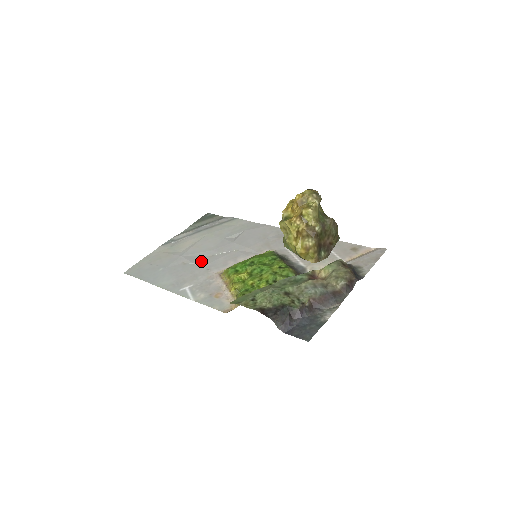
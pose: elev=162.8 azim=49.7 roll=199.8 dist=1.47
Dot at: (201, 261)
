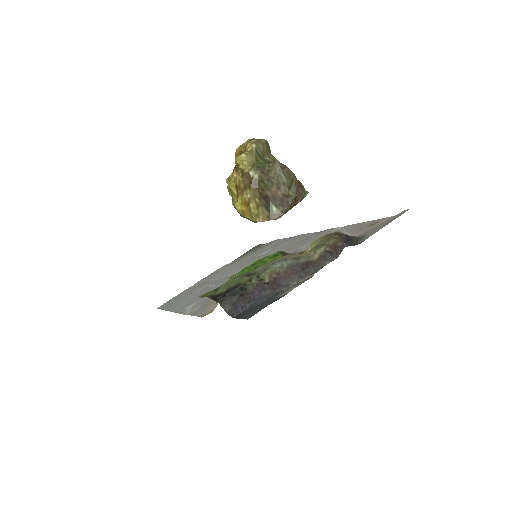
Dot at: (220, 281)
